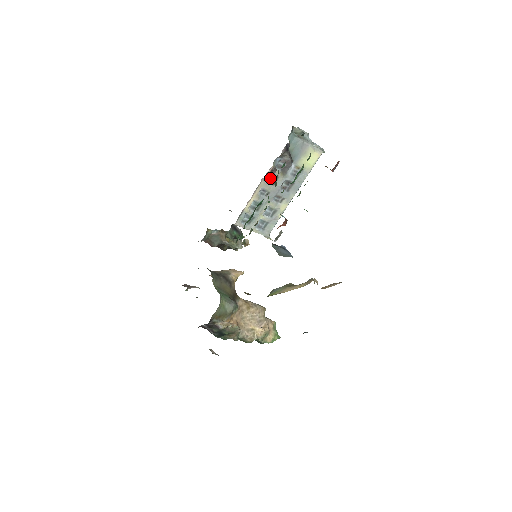
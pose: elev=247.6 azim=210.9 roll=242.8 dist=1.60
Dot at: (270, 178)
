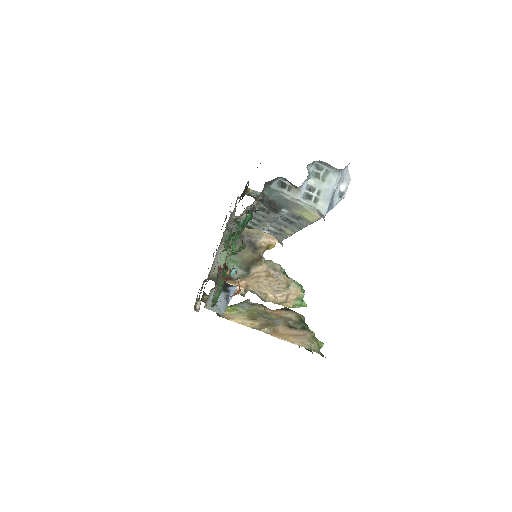
Dot at: occluded
